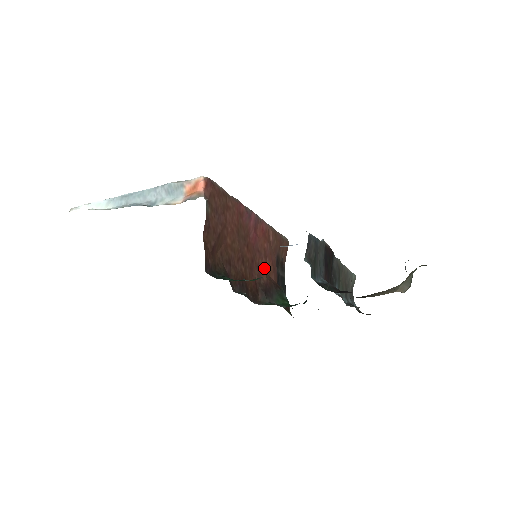
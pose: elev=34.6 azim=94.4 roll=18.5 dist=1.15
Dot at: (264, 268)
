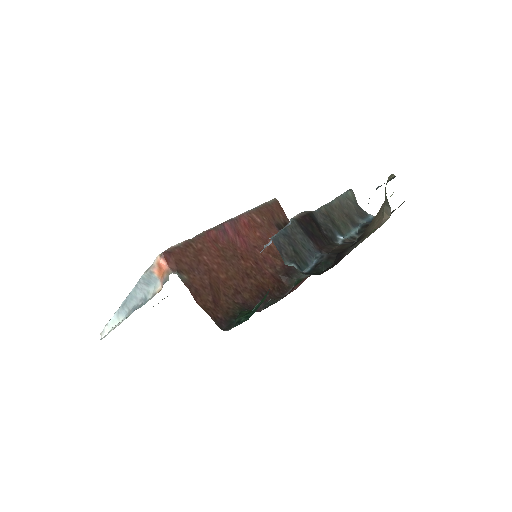
Dot at: (271, 254)
